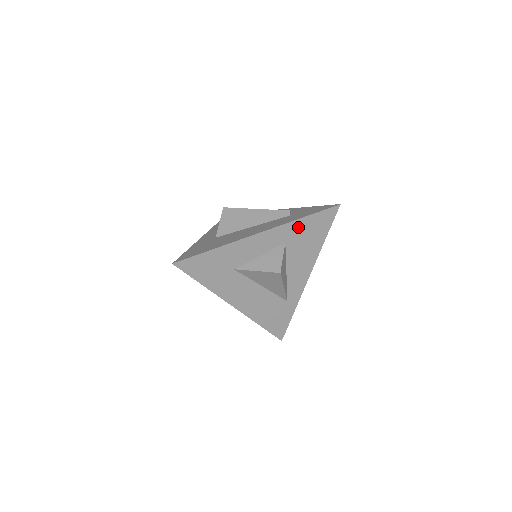
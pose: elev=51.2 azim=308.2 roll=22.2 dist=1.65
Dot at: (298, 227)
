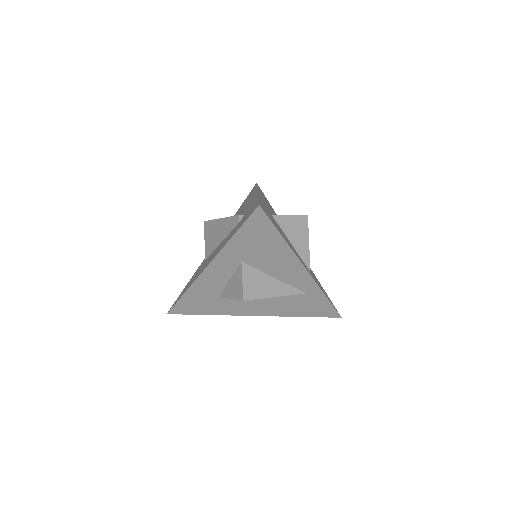
Dot at: (238, 245)
